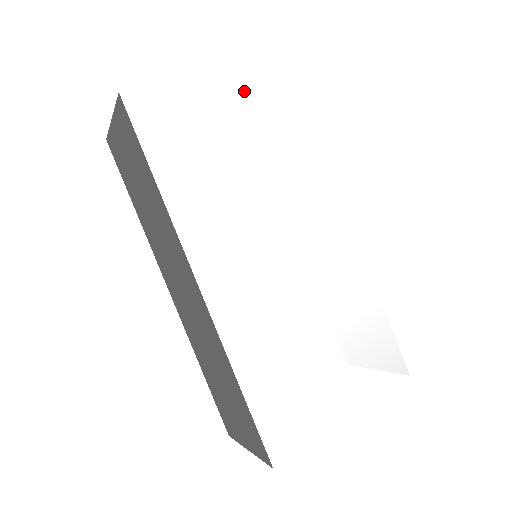
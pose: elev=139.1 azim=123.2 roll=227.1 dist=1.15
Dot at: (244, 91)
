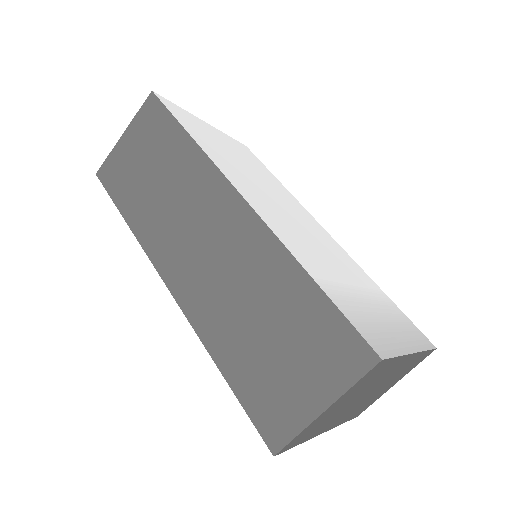
Dot at: (229, 141)
